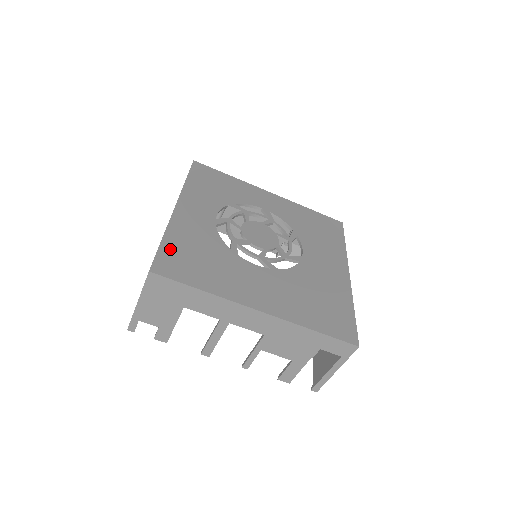
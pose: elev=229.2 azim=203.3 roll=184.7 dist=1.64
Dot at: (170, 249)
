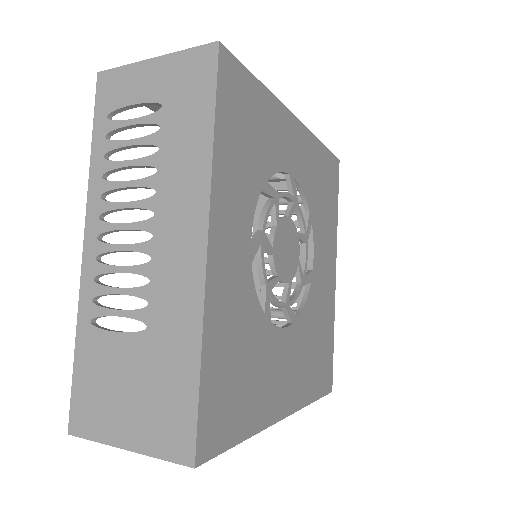
Dot at: (212, 384)
